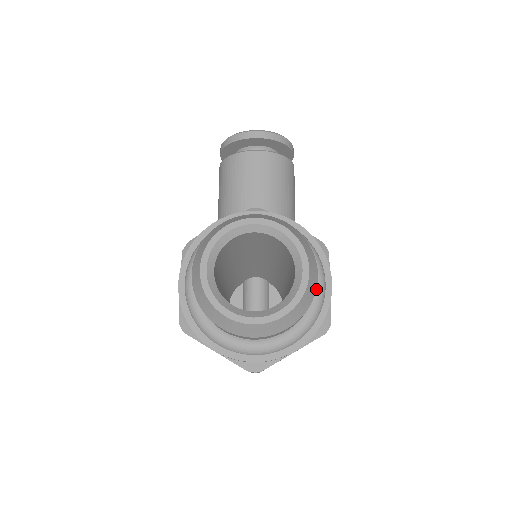
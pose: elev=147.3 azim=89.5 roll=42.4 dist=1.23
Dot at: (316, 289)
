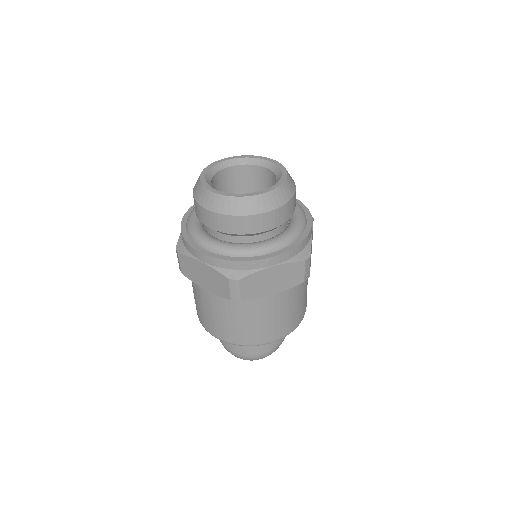
Dot at: (297, 220)
